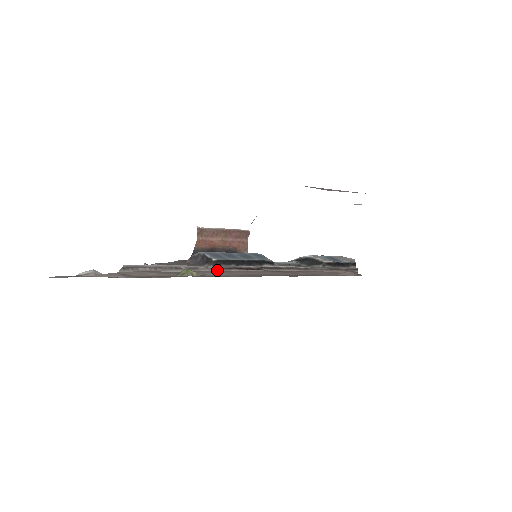
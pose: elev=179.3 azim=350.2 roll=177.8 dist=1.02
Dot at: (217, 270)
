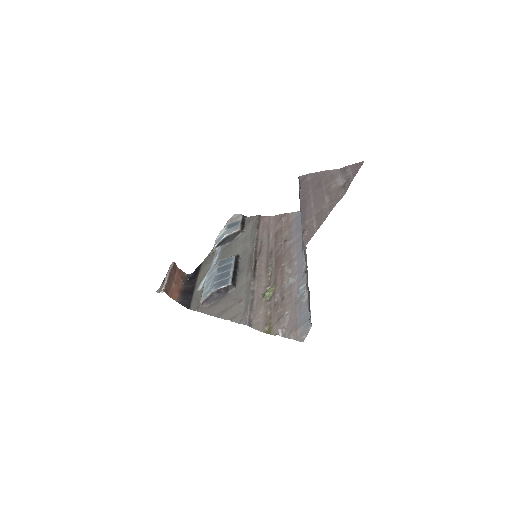
Dot at: (256, 281)
